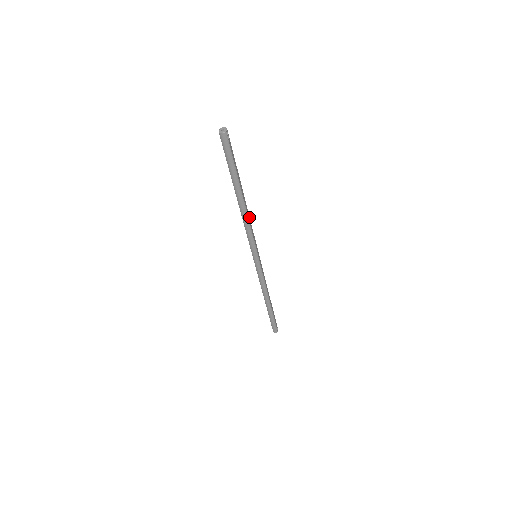
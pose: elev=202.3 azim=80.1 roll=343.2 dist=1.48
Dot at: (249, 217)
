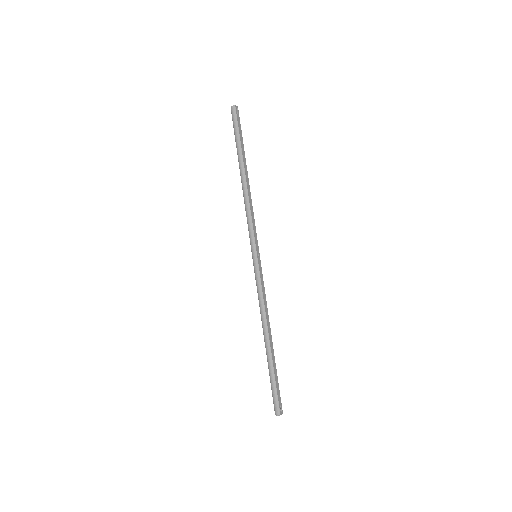
Dot at: (251, 201)
